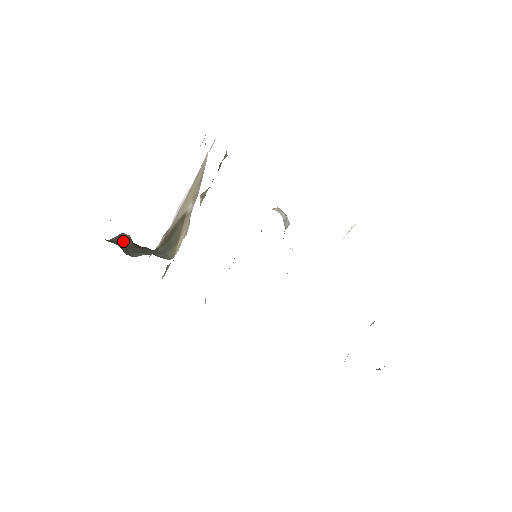
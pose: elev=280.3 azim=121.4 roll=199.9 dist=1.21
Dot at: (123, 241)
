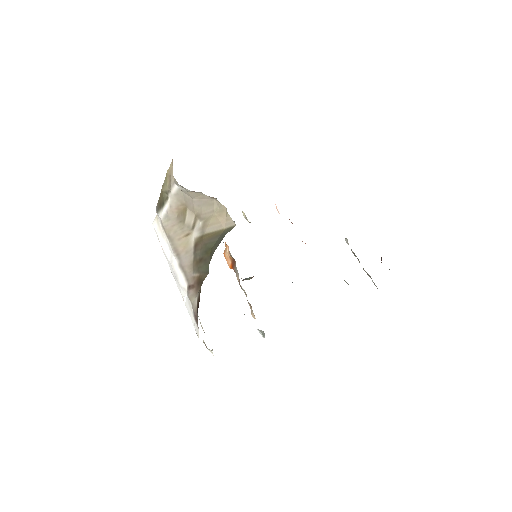
Dot at: occluded
